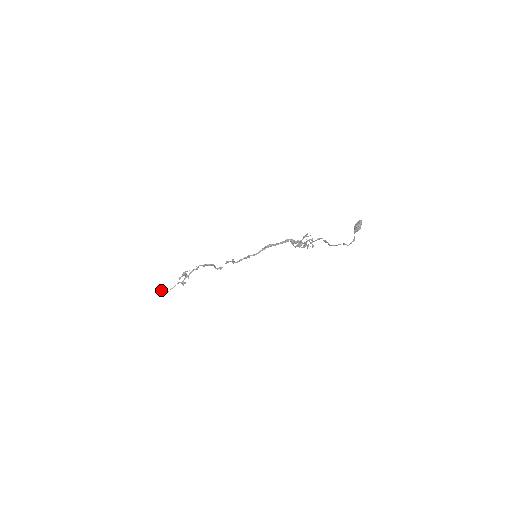
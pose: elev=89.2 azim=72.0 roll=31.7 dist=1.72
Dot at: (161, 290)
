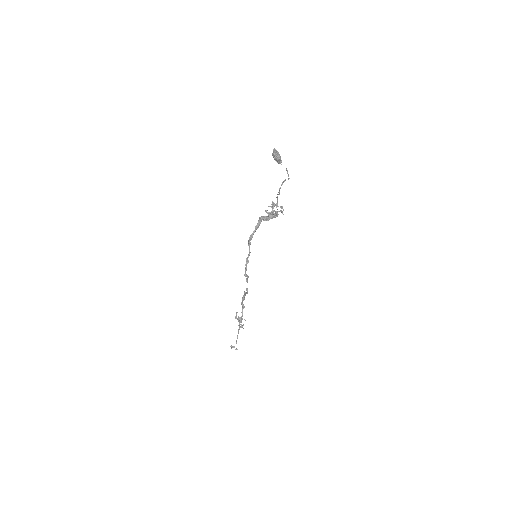
Dot at: (230, 346)
